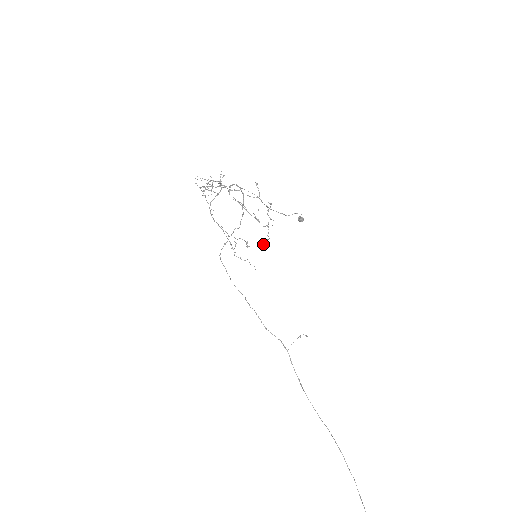
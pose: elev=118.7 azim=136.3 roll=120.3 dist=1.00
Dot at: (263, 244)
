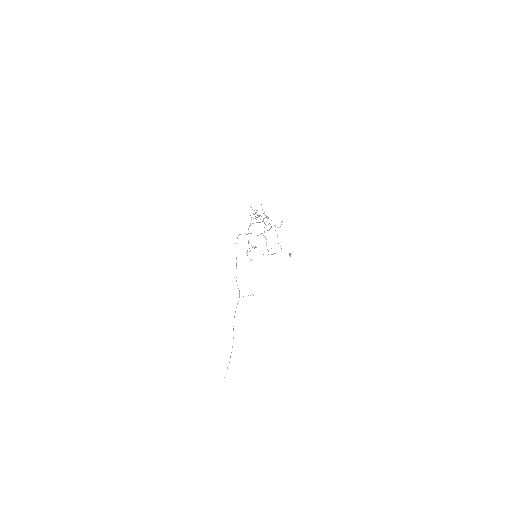
Dot at: (263, 254)
